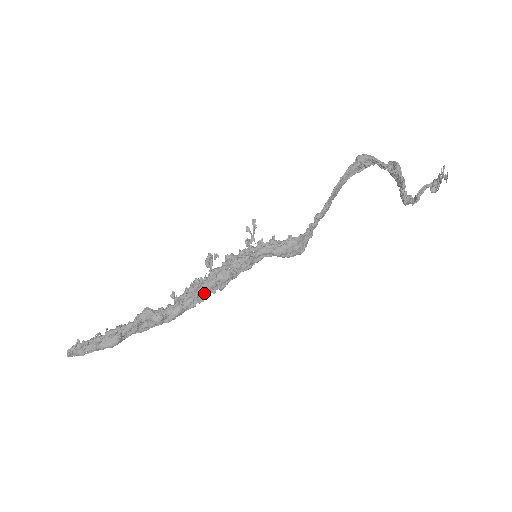
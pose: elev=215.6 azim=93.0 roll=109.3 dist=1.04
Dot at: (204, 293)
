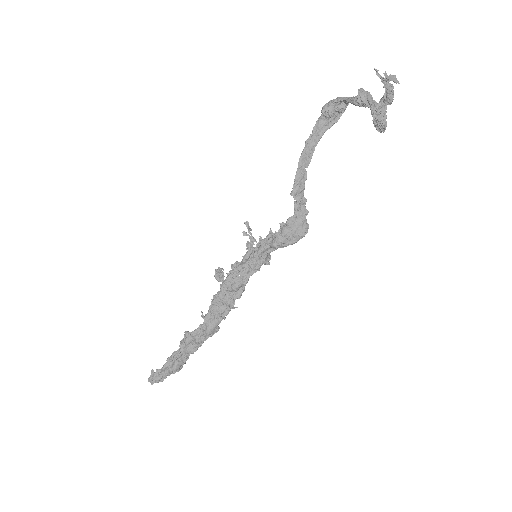
Dot at: (224, 306)
